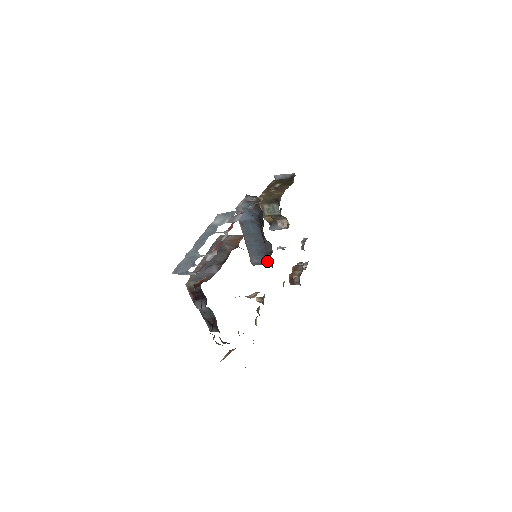
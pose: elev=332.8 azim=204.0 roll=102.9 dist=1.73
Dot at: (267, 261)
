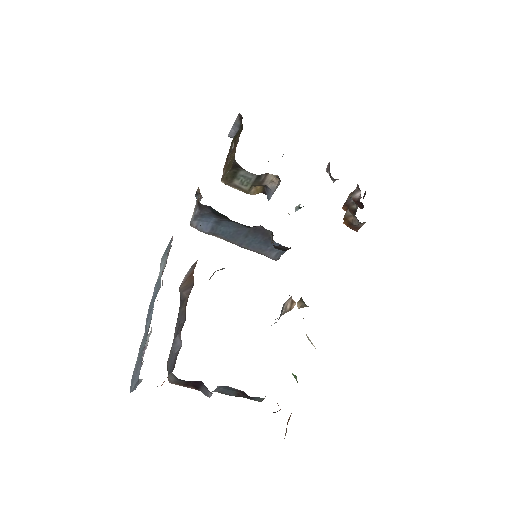
Dot at: (277, 248)
